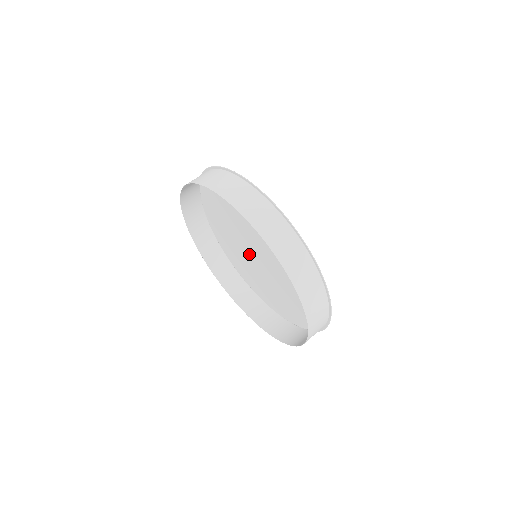
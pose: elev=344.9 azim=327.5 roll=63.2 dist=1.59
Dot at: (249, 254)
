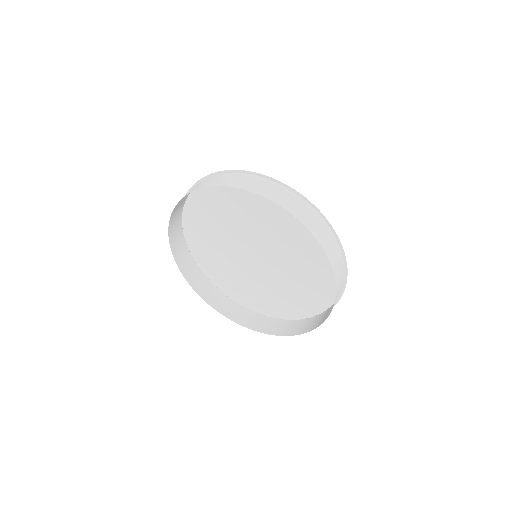
Dot at: (239, 254)
